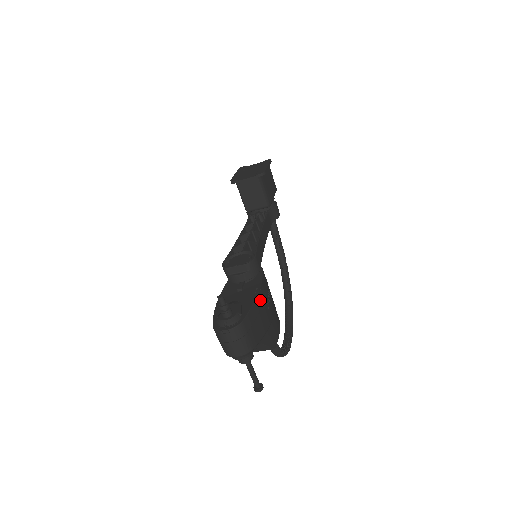
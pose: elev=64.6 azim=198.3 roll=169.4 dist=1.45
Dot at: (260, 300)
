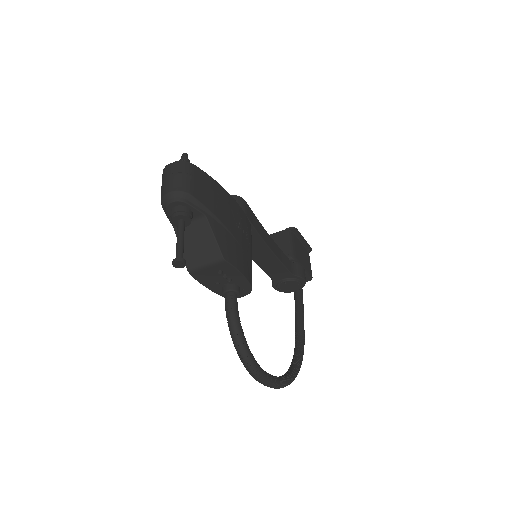
Dot at: (227, 198)
